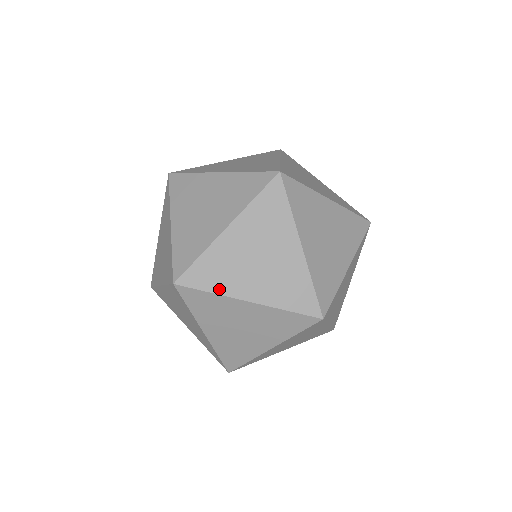
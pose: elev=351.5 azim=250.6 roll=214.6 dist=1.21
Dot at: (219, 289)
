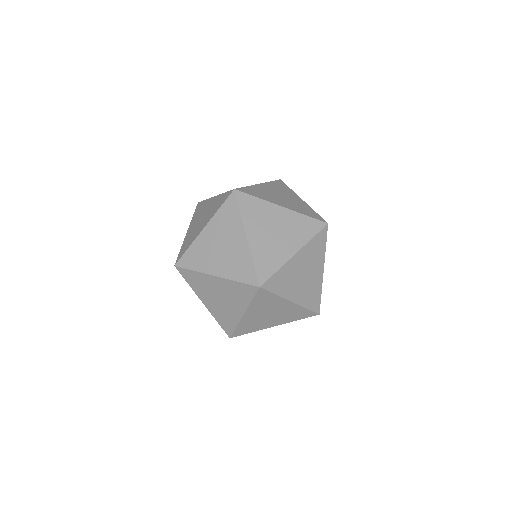
Dot at: (198, 268)
